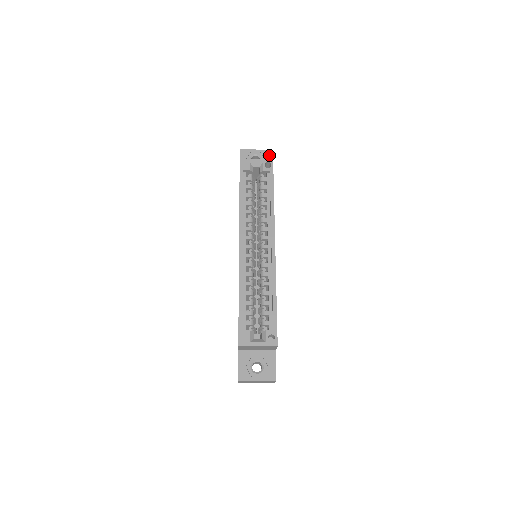
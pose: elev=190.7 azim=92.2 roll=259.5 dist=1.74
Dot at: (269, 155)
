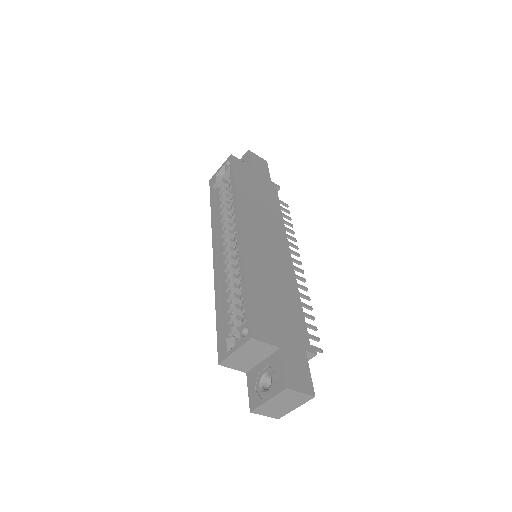
Dot at: (247, 155)
